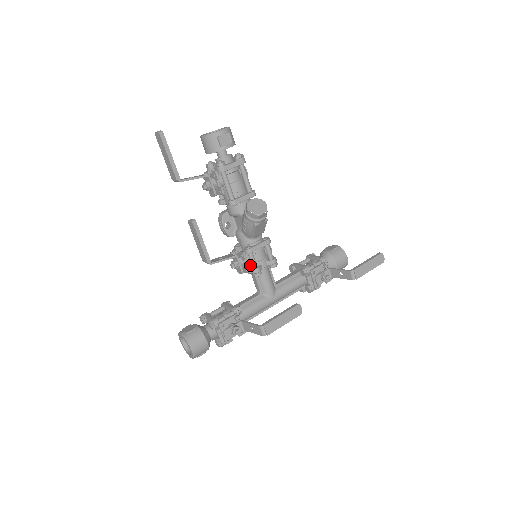
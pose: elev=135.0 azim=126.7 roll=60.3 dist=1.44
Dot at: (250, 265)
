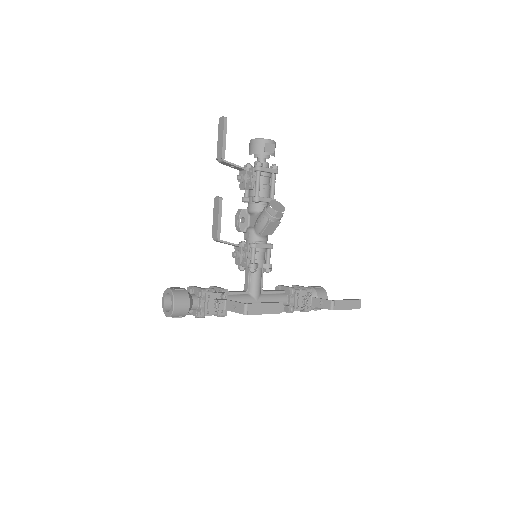
Dot at: occluded
